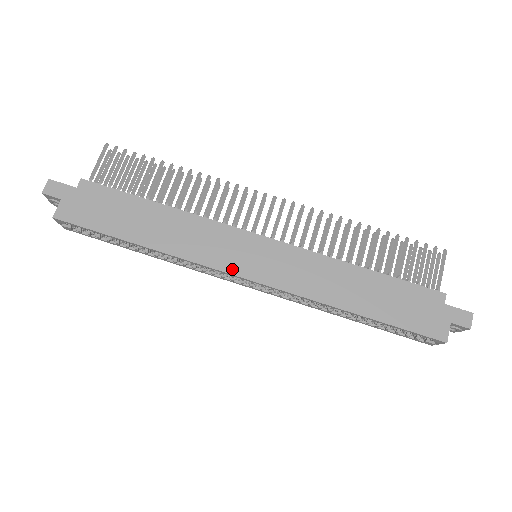
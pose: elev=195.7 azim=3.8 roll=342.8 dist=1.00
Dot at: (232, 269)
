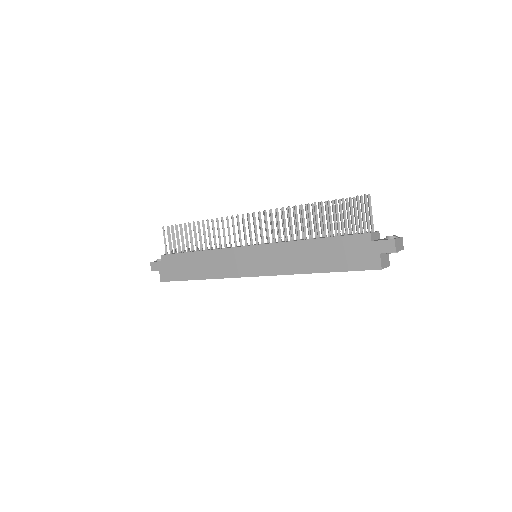
Dot at: (242, 274)
